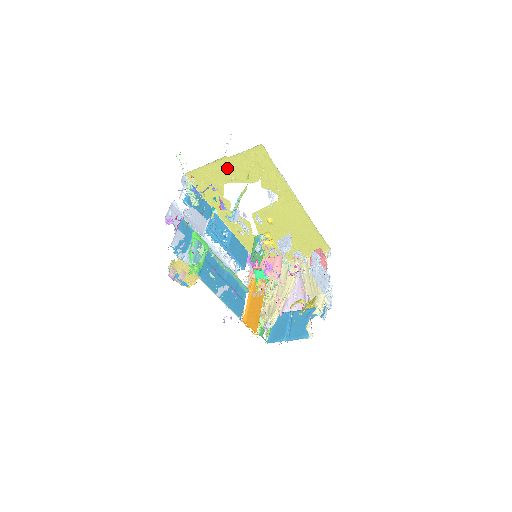
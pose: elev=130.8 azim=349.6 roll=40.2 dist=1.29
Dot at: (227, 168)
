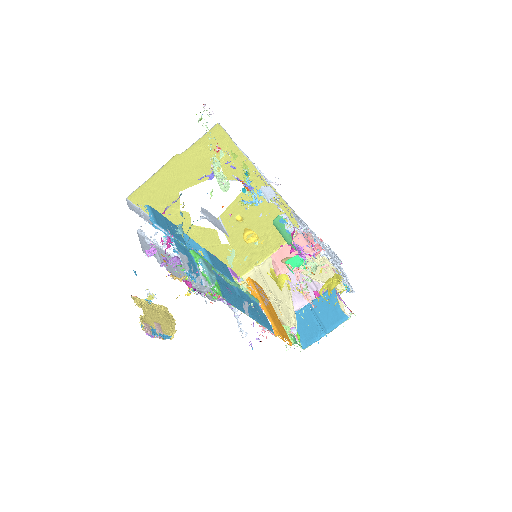
Dot at: (180, 170)
